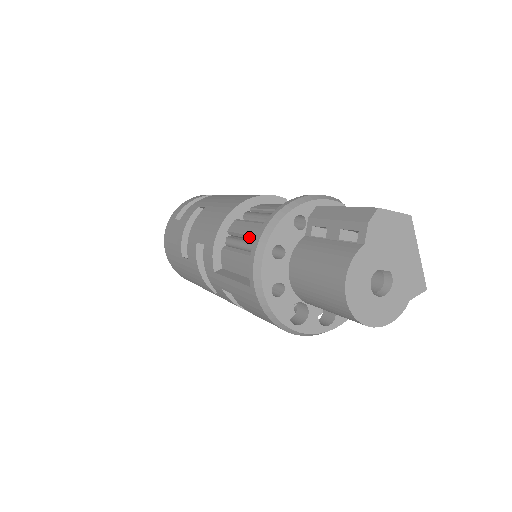
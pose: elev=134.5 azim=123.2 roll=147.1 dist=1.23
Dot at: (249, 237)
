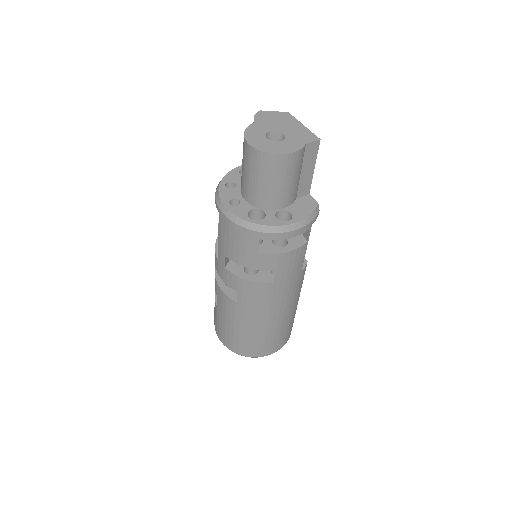
Dot at: occluded
